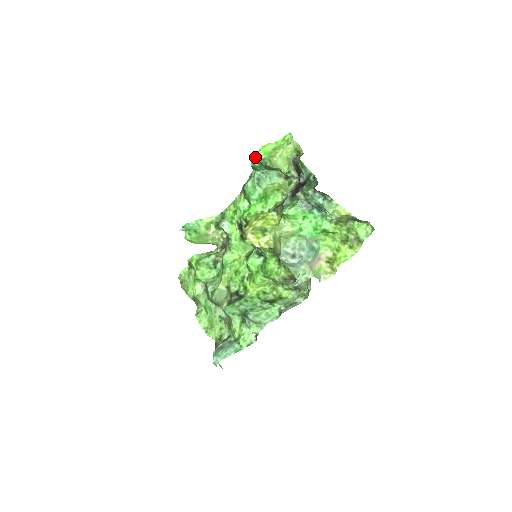
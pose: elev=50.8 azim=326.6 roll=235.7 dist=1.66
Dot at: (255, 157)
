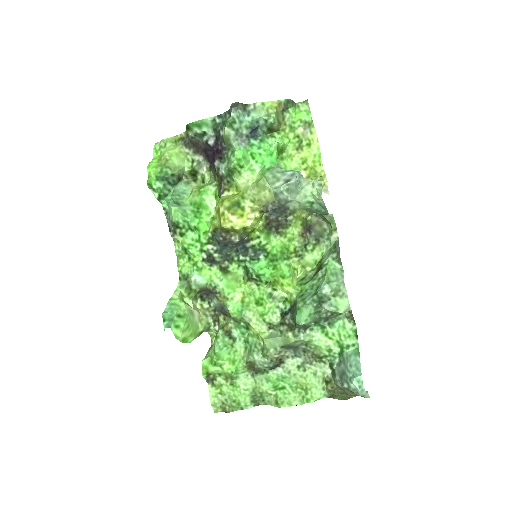
Dot at: (152, 178)
